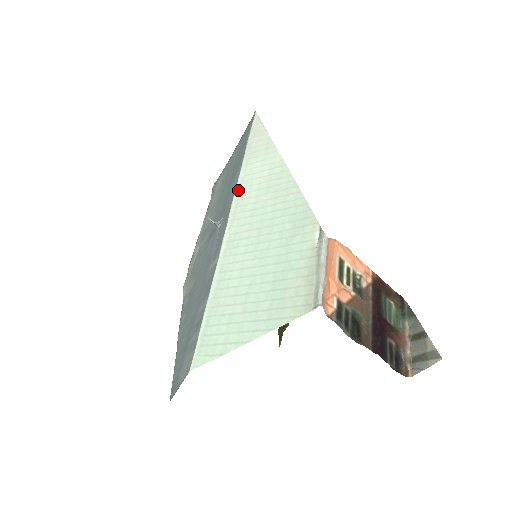
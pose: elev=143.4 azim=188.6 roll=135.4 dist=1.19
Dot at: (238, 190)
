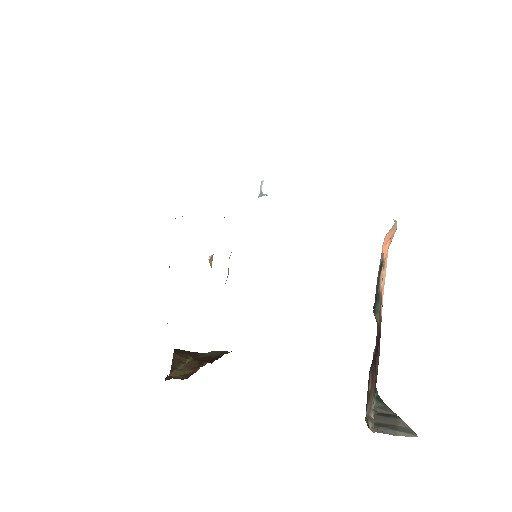
Dot at: occluded
